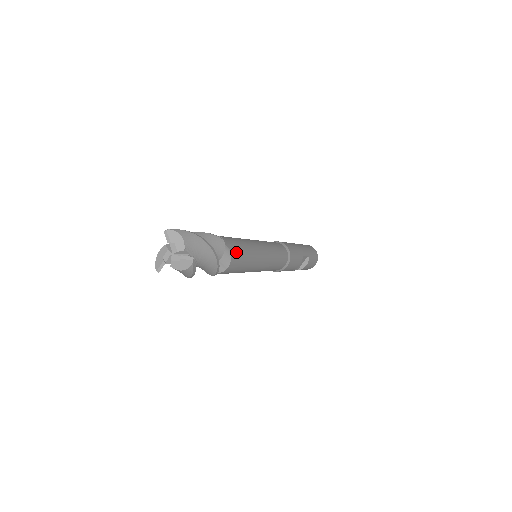
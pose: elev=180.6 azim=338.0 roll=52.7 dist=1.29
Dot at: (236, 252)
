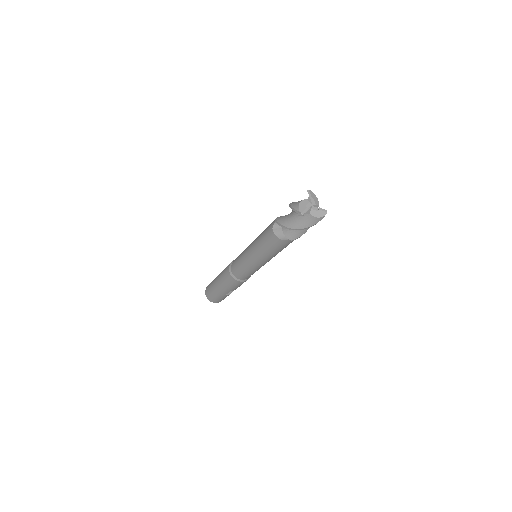
Dot at: occluded
